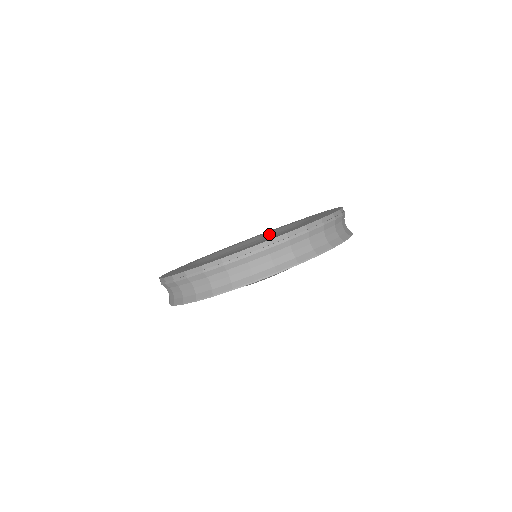
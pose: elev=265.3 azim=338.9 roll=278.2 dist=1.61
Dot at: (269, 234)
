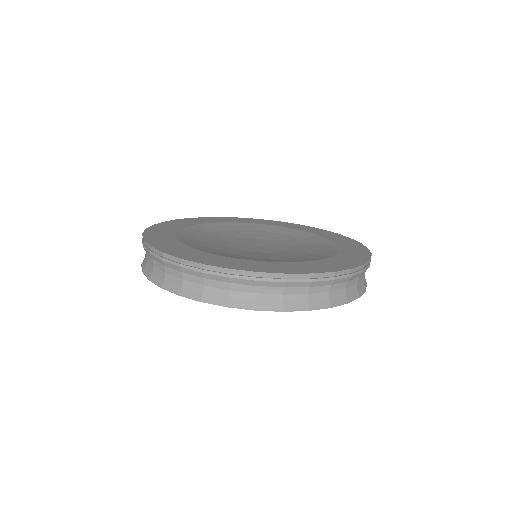
Dot at: (304, 237)
